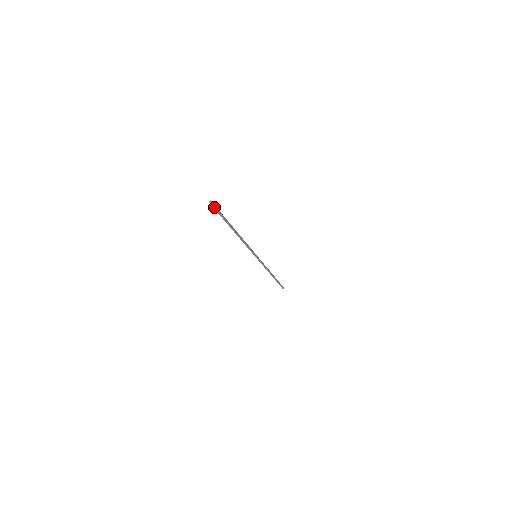
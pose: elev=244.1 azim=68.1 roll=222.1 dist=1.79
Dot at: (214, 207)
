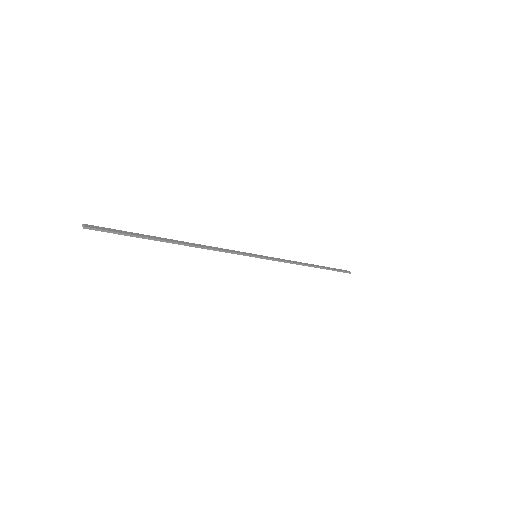
Dot at: (98, 229)
